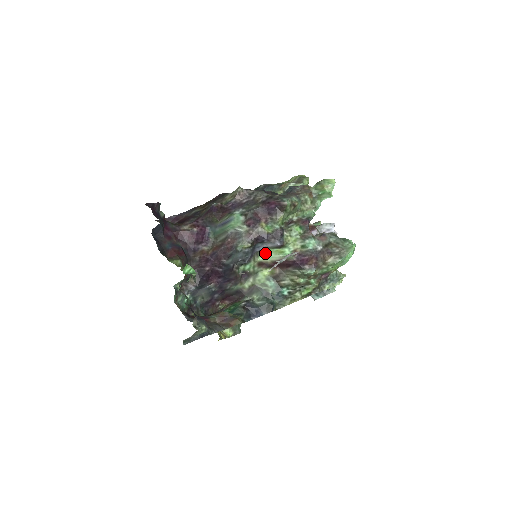
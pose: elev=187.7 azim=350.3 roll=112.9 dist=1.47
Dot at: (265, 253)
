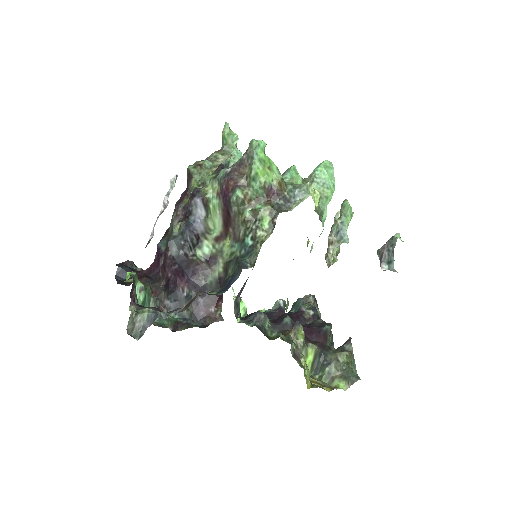
Dot at: (214, 226)
